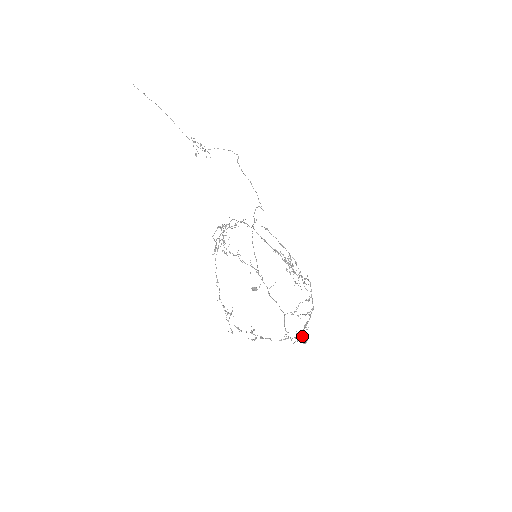
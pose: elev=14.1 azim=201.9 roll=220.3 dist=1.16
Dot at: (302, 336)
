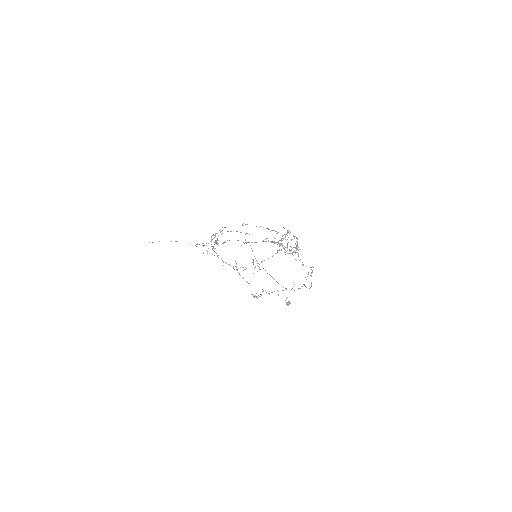
Dot at: occluded
